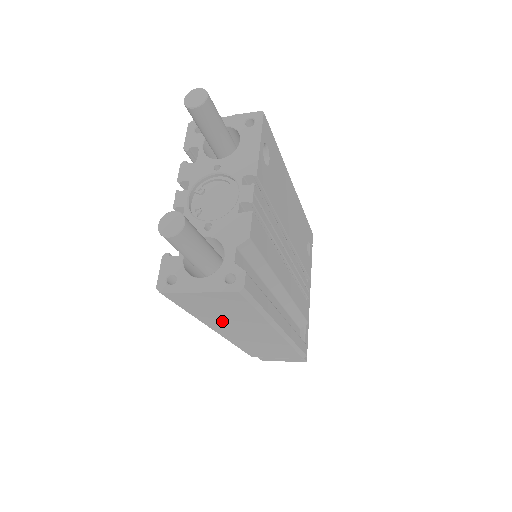
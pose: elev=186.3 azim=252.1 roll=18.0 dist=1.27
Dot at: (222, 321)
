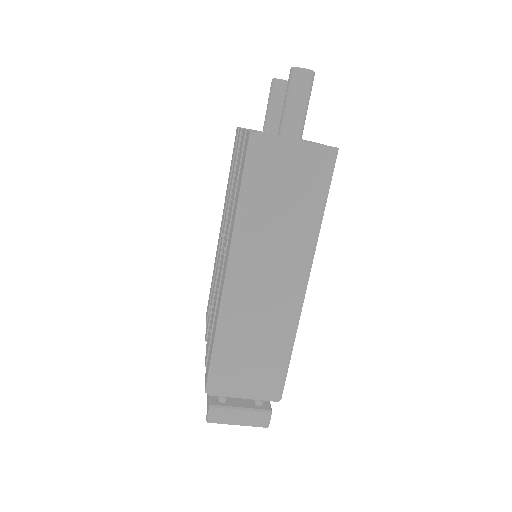
Dot at: (264, 233)
